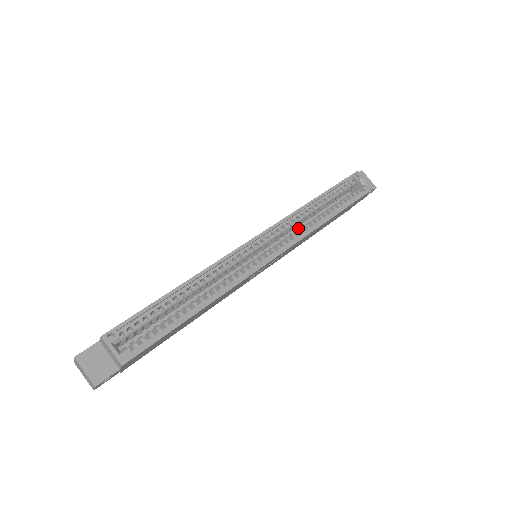
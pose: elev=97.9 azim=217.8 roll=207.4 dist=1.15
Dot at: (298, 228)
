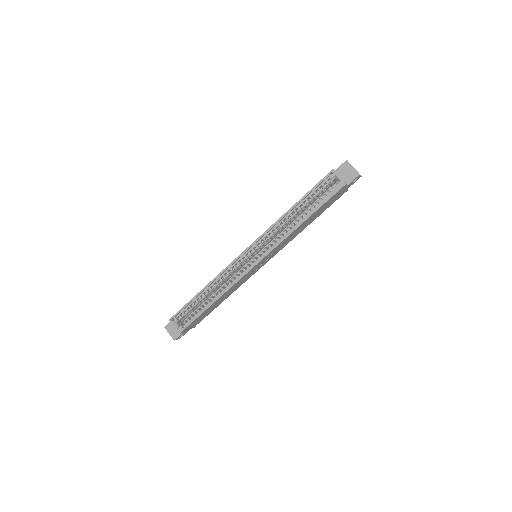
Dot at: occluded
